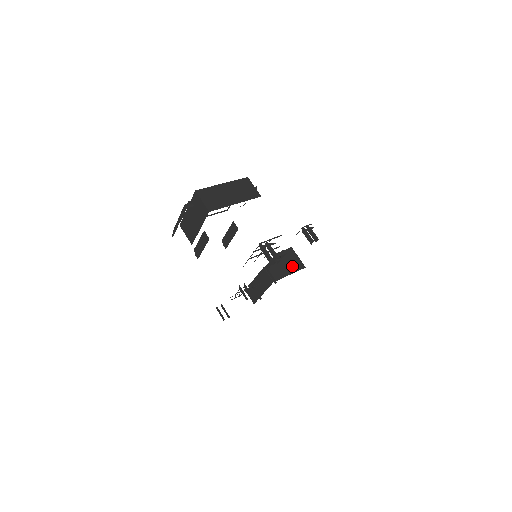
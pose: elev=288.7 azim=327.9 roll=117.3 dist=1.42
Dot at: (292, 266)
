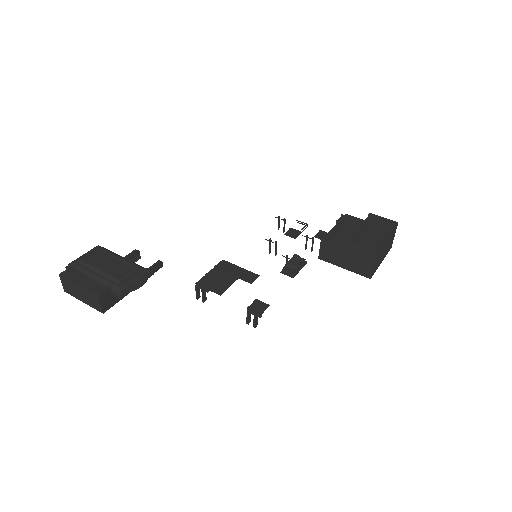
Dot at: (355, 265)
